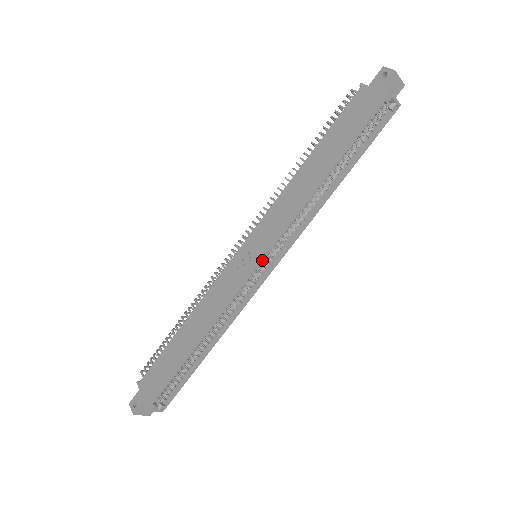
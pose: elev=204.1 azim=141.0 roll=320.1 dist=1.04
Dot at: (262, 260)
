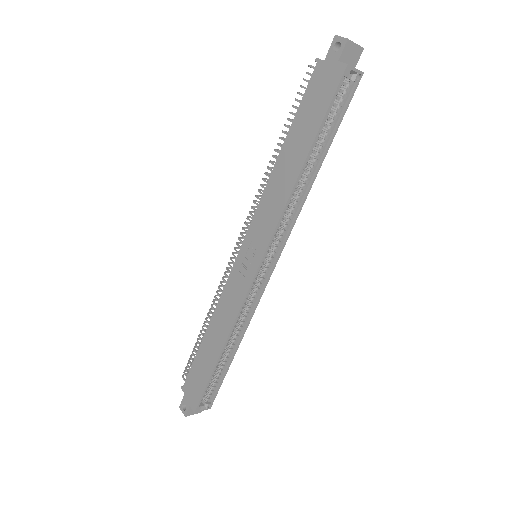
Dot at: (261, 263)
